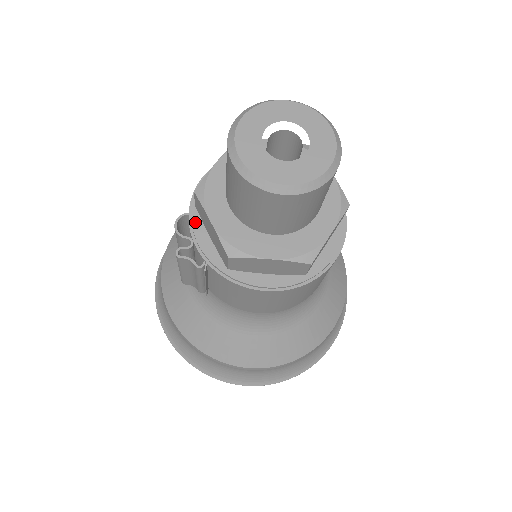
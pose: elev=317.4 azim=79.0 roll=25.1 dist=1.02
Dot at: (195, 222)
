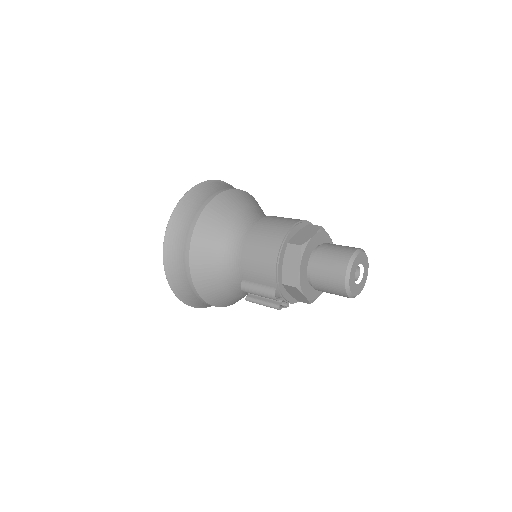
Dot at: (282, 290)
